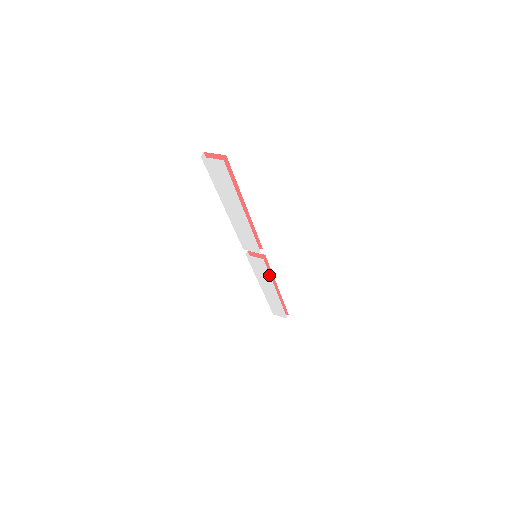
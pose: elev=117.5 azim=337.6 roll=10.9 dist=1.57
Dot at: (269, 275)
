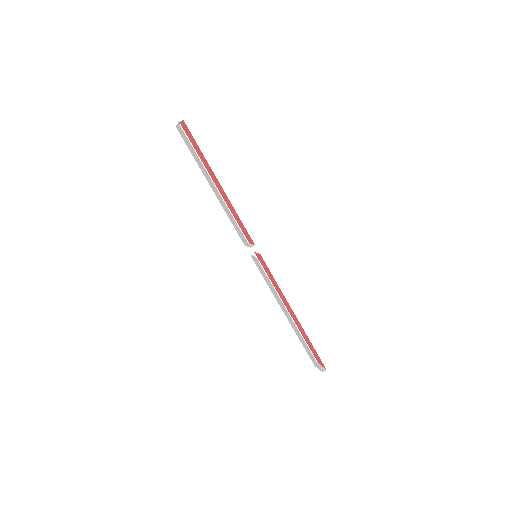
Dot at: (272, 285)
